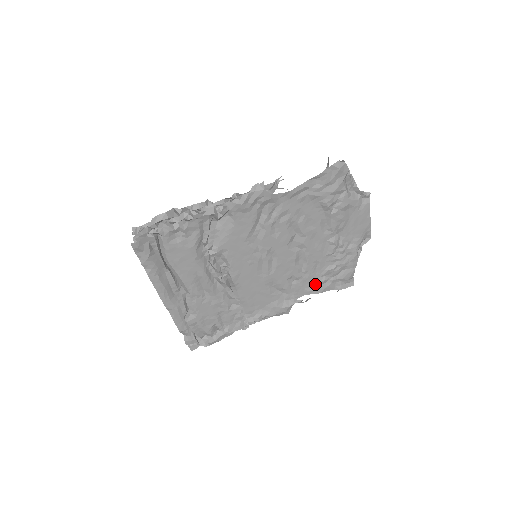
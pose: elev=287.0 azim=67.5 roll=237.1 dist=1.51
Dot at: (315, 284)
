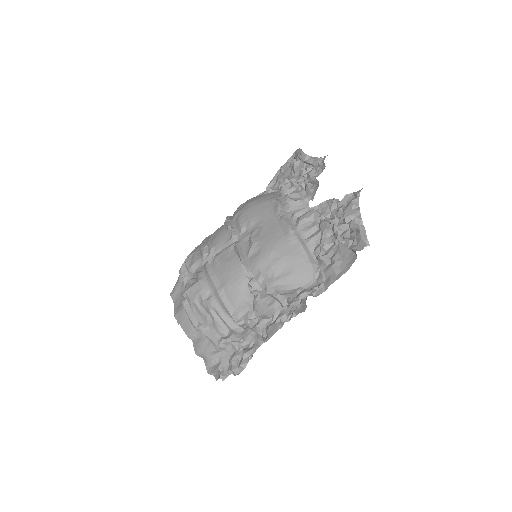
Dot at: occluded
